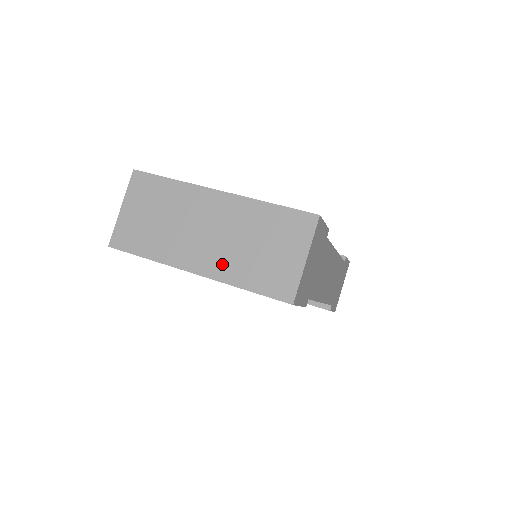
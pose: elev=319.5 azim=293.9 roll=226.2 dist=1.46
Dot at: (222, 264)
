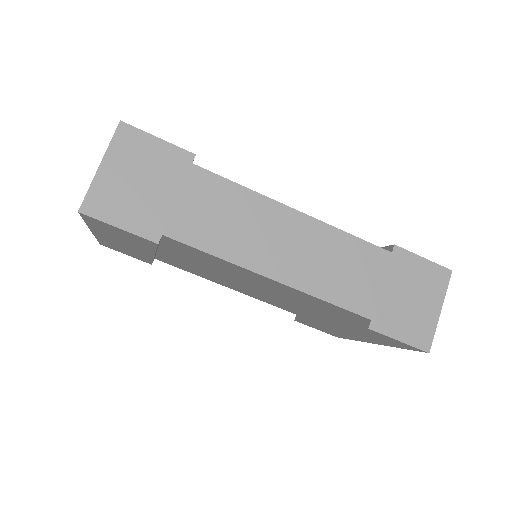
Dot at: occluded
